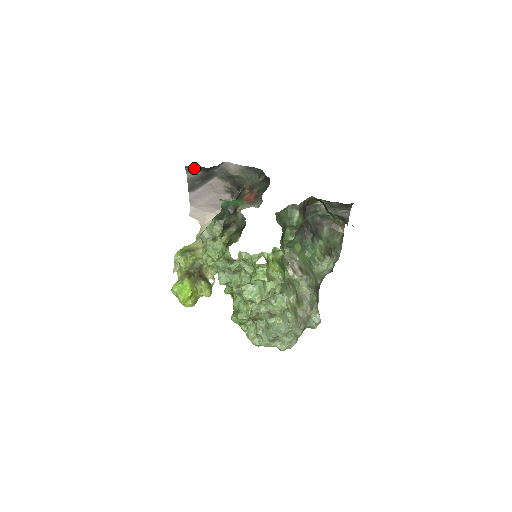
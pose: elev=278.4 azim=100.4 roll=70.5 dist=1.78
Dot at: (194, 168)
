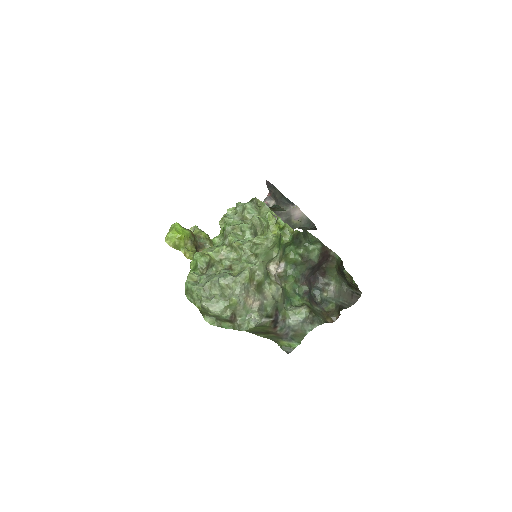
Dot at: (272, 201)
